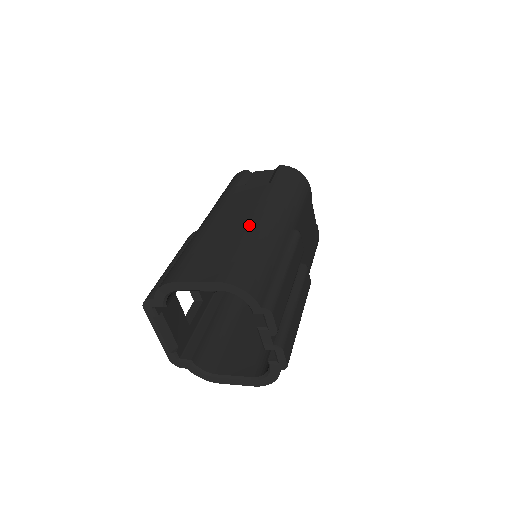
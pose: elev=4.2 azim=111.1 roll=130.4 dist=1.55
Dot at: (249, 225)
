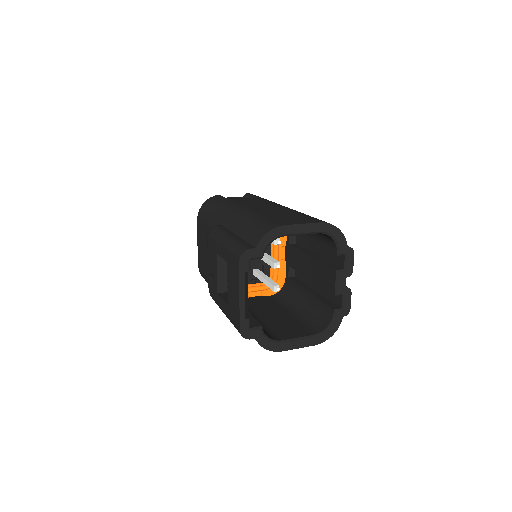
Dot at: (287, 208)
